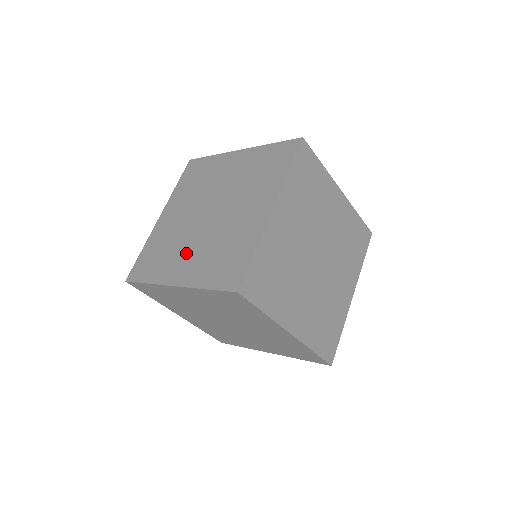
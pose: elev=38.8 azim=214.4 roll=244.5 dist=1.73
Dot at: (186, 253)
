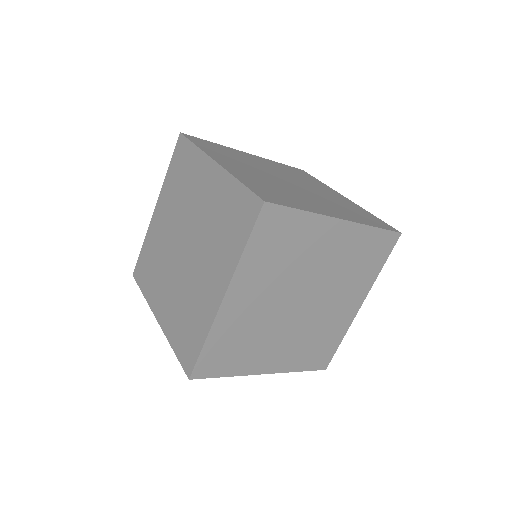
Dot at: (313, 200)
